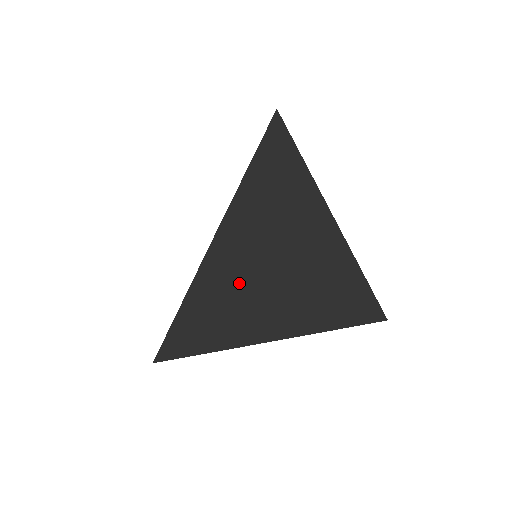
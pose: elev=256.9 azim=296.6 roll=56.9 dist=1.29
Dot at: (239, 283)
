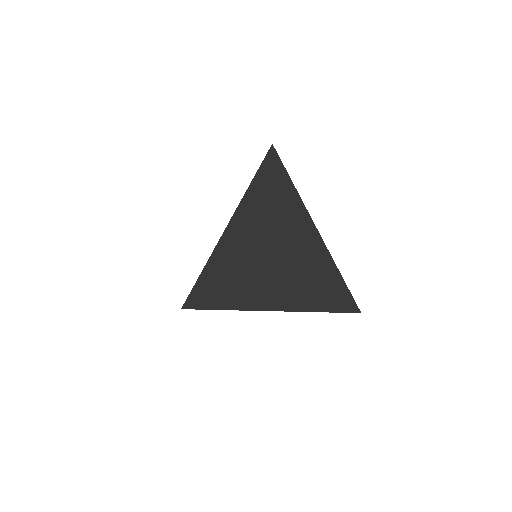
Dot at: (275, 205)
